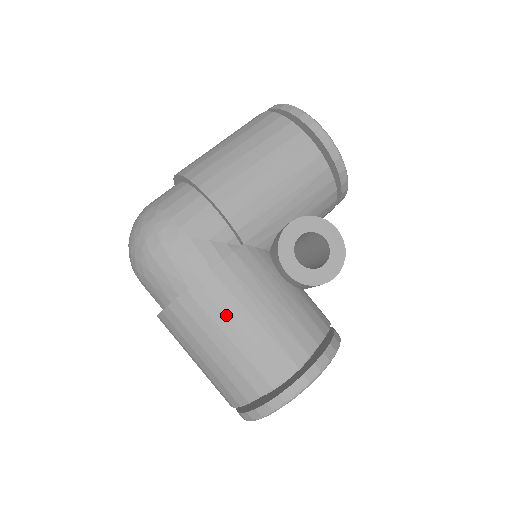
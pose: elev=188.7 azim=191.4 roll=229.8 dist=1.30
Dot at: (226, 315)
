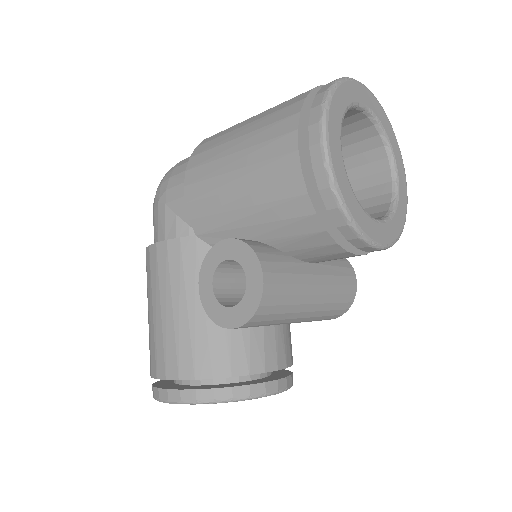
Dot at: (151, 289)
